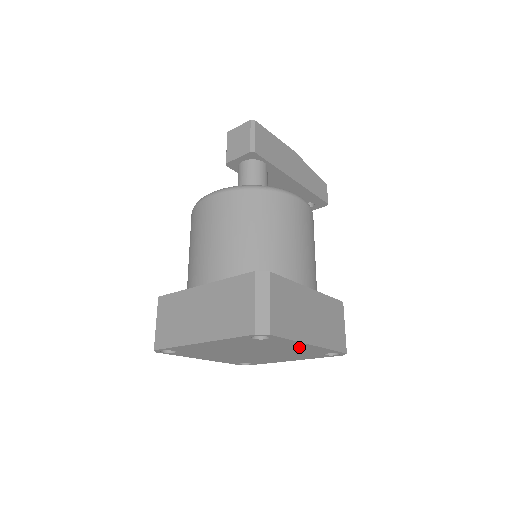
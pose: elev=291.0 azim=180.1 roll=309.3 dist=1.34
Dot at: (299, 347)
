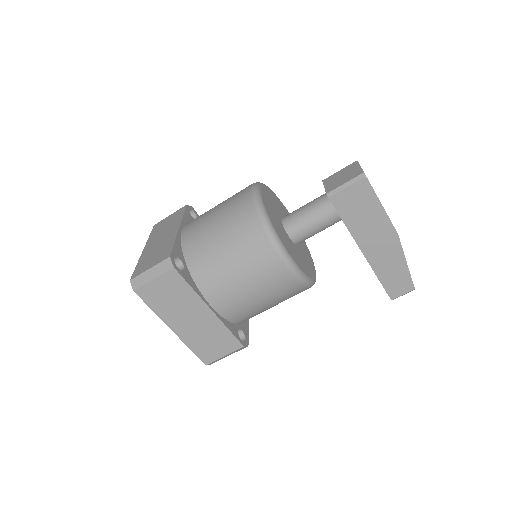
Dot at: occluded
